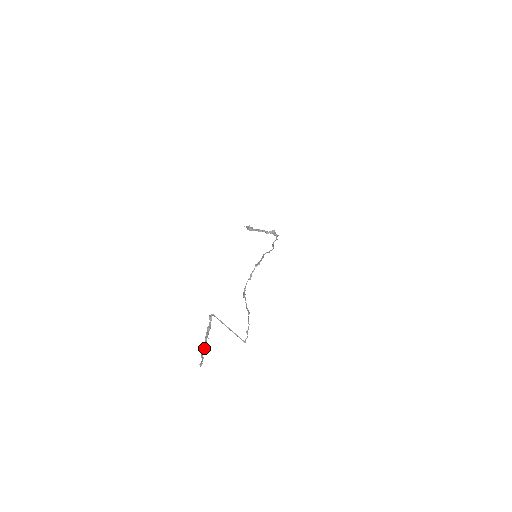
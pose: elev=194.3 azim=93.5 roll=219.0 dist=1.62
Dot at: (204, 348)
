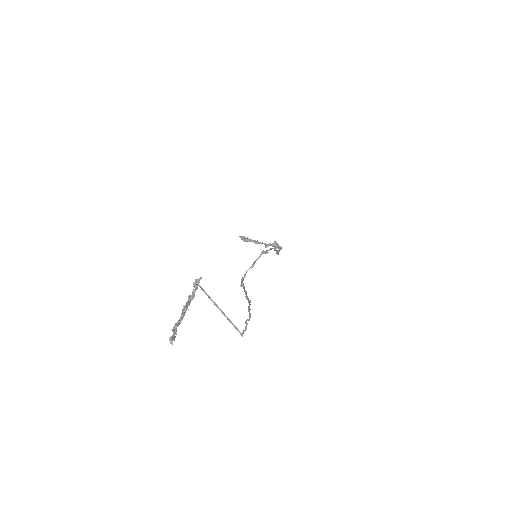
Dot at: (180, 320)
